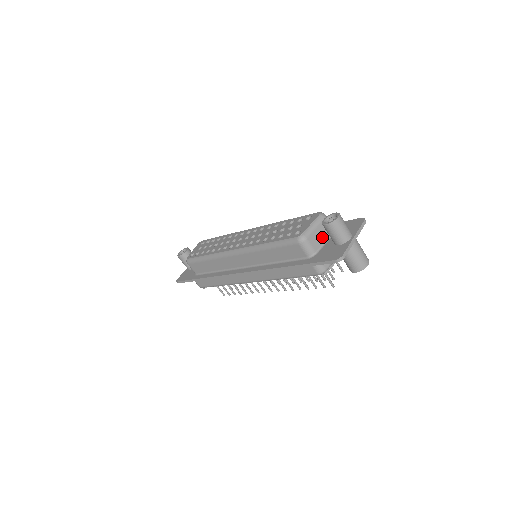
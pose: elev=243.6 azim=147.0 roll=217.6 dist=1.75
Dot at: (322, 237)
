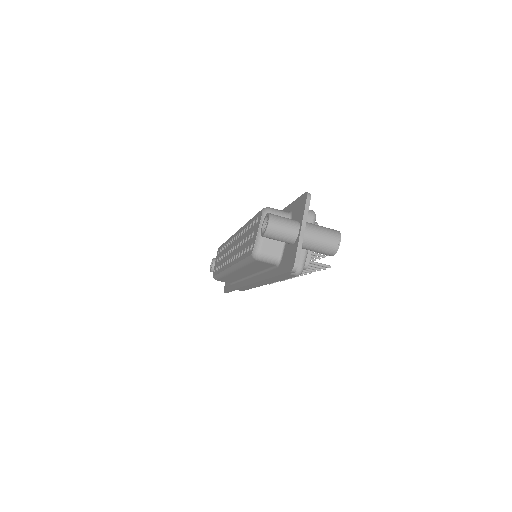
Dot at: occluded
